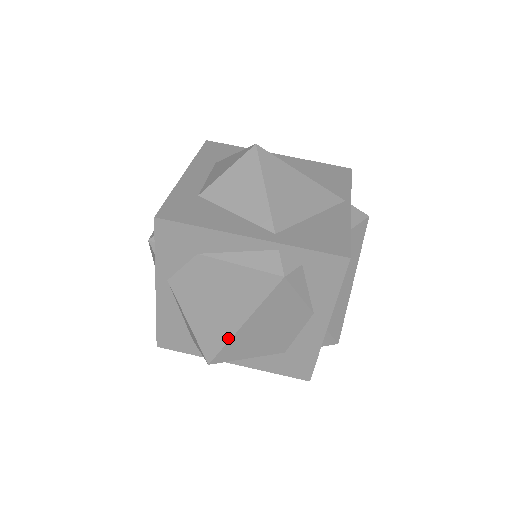
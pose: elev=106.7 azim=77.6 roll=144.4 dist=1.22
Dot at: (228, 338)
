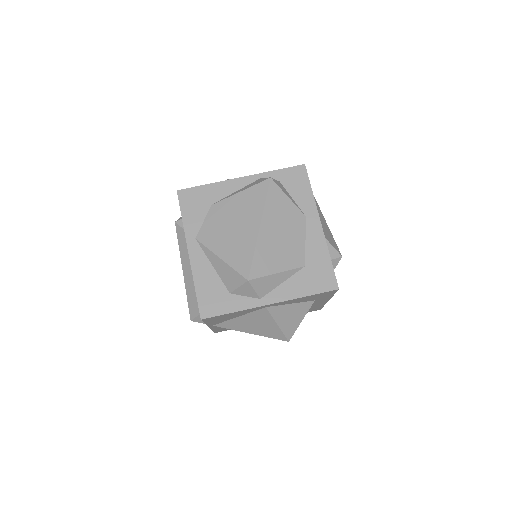
Dot at: (254, 245)
